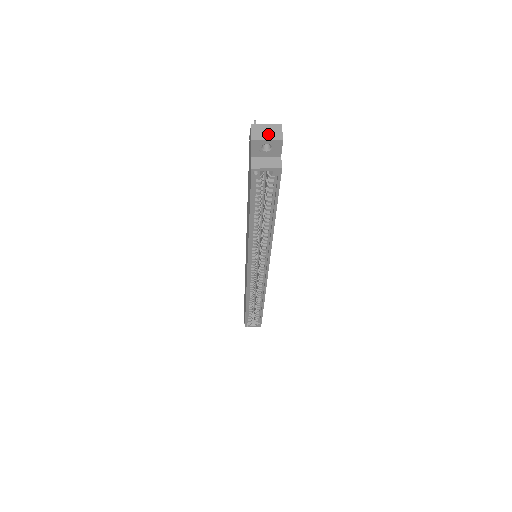
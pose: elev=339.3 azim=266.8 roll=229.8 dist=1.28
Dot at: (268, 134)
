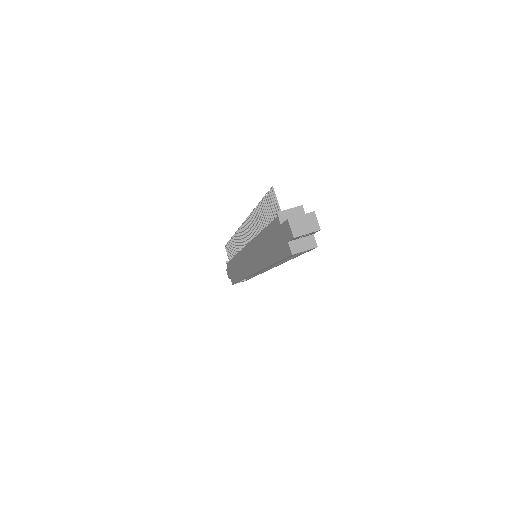
Dot at: (306, 227)
